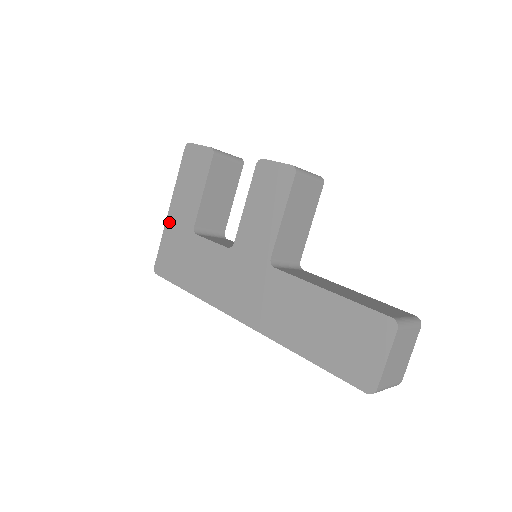
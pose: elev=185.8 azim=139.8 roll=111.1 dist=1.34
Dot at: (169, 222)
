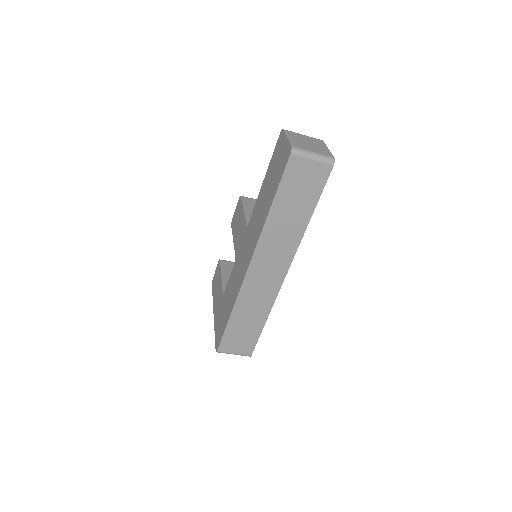
Dot at: (215, 318)
